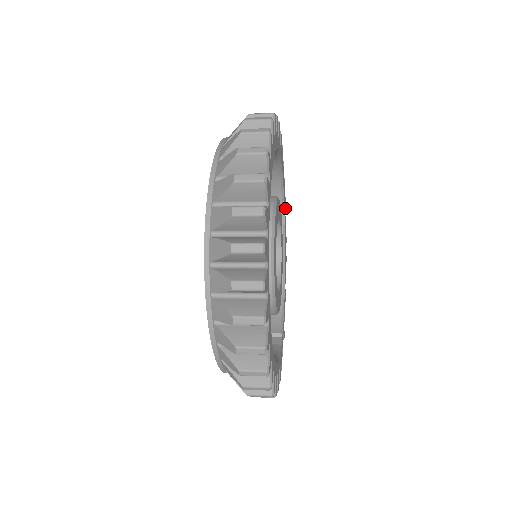
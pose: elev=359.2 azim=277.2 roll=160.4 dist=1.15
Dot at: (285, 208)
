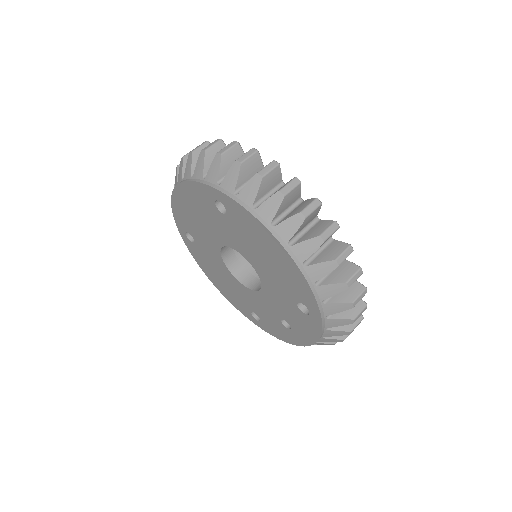
Dot at: occluded
